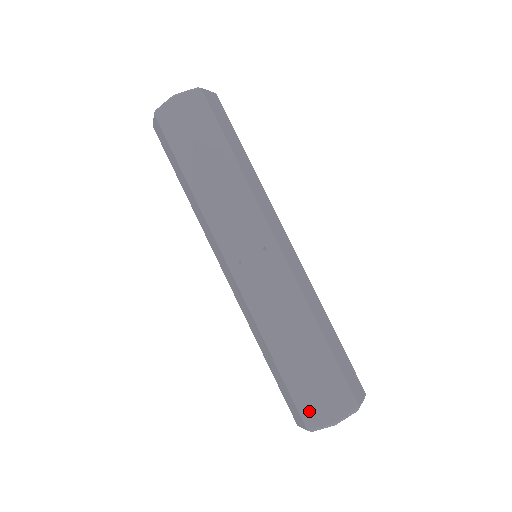
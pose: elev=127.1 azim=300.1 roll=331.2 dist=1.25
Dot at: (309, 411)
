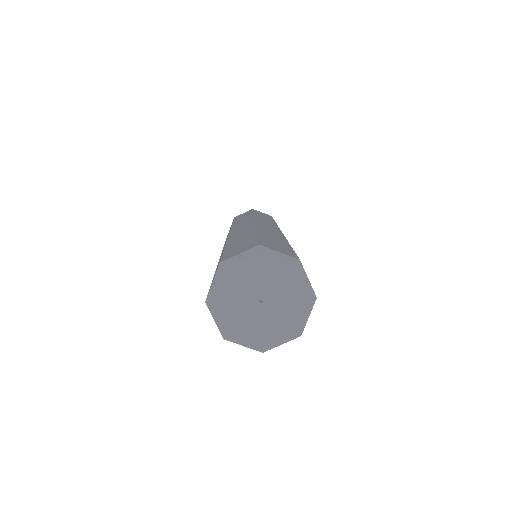
Dot at: occluded
